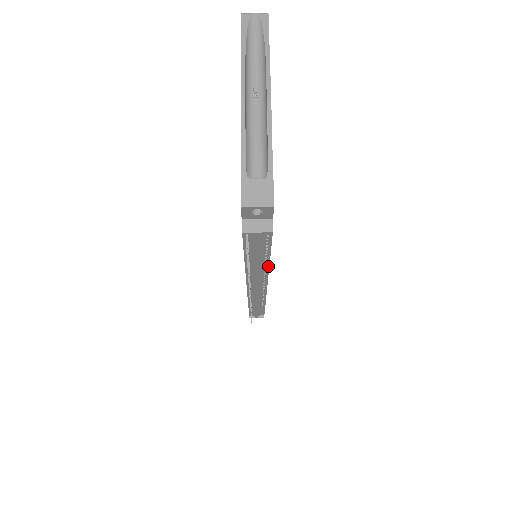
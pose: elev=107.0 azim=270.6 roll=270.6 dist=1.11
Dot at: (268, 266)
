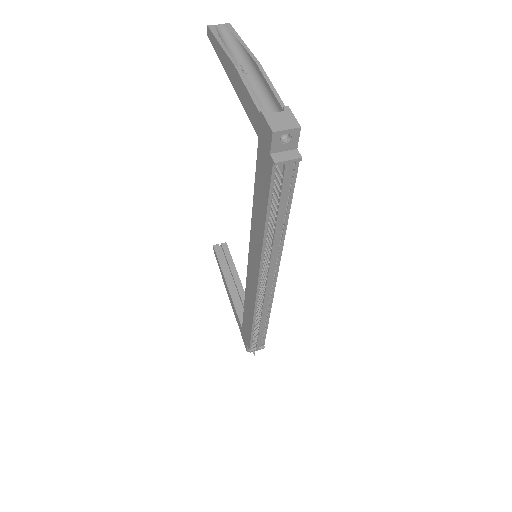
Dot at: (284, 233)
